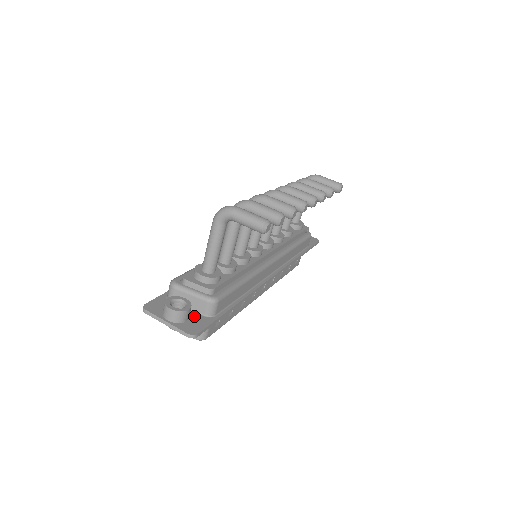
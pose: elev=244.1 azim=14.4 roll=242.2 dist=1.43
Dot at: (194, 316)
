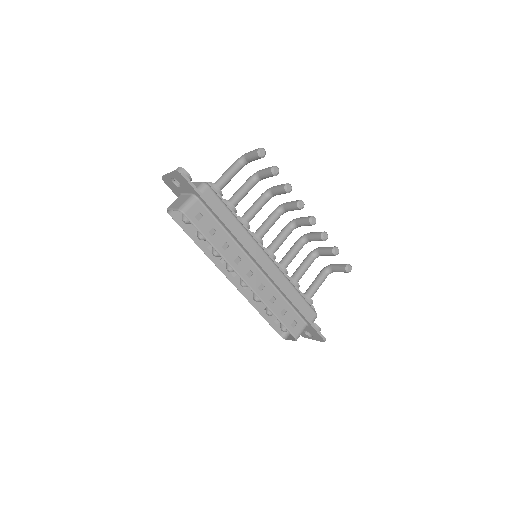
Dot at: occluded
